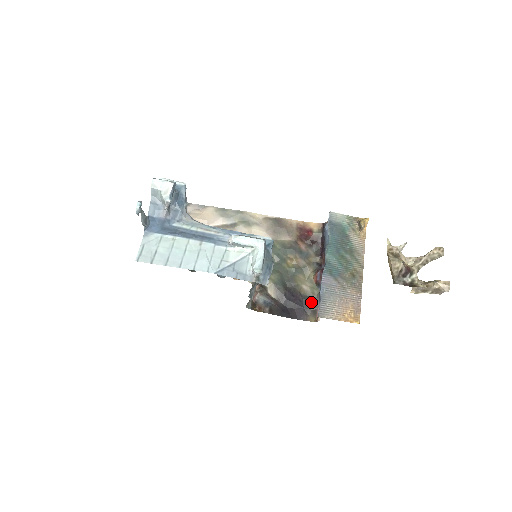
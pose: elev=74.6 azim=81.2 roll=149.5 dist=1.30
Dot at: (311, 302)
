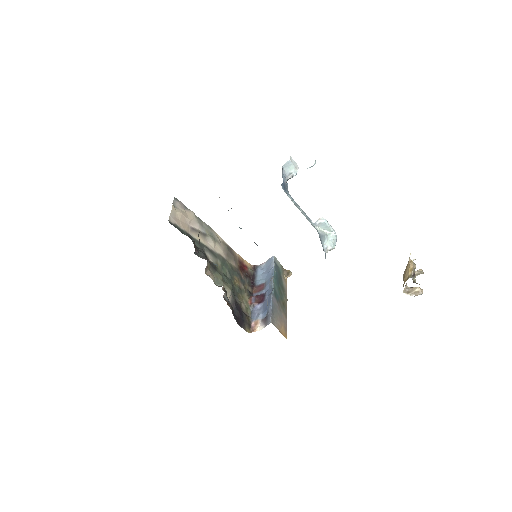
Dot at: (247, 317)
